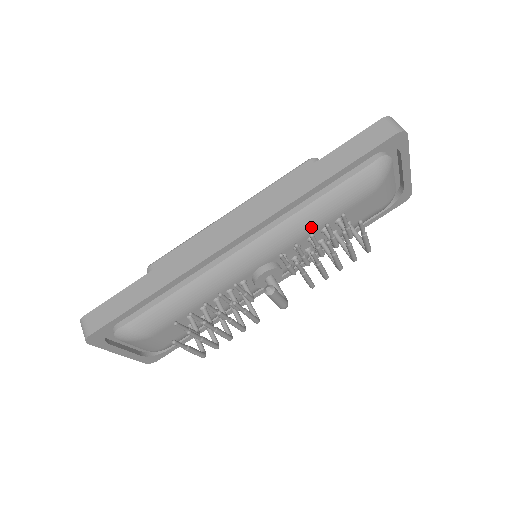
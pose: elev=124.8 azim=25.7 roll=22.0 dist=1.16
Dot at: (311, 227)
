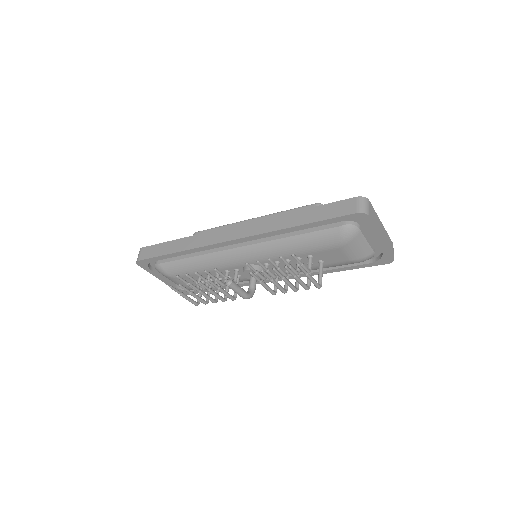
Dot at: (286, 253)
